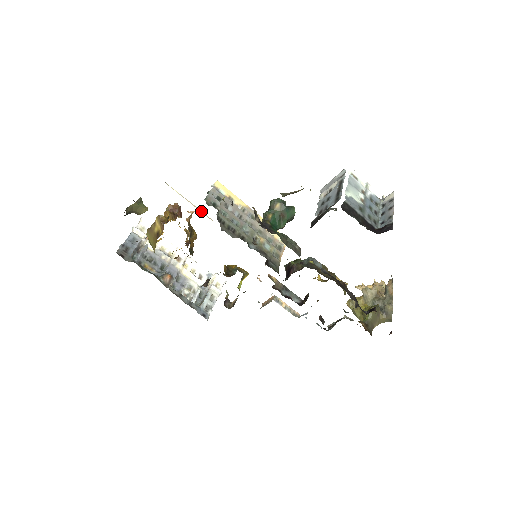
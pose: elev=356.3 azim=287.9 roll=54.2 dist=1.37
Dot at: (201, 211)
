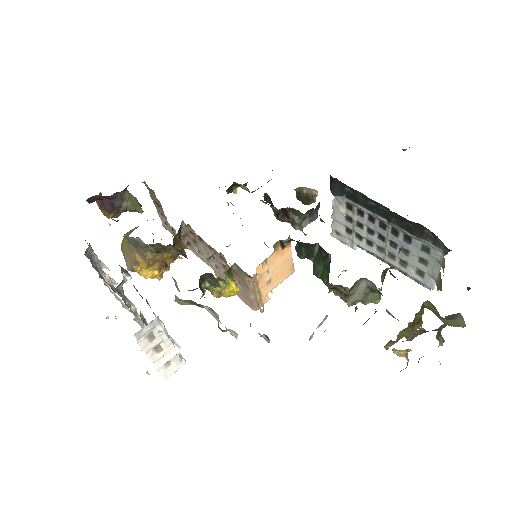
Dot at: (193, 250)
